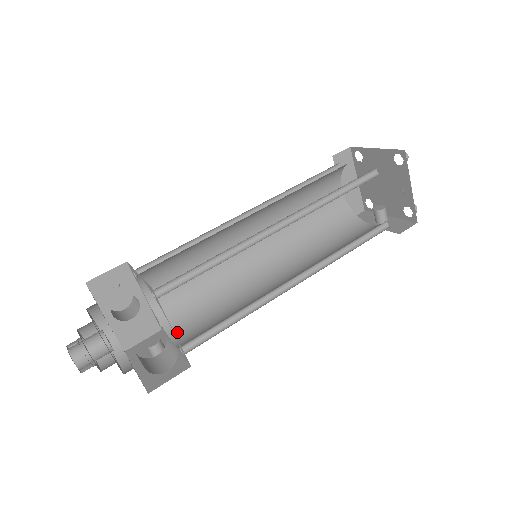
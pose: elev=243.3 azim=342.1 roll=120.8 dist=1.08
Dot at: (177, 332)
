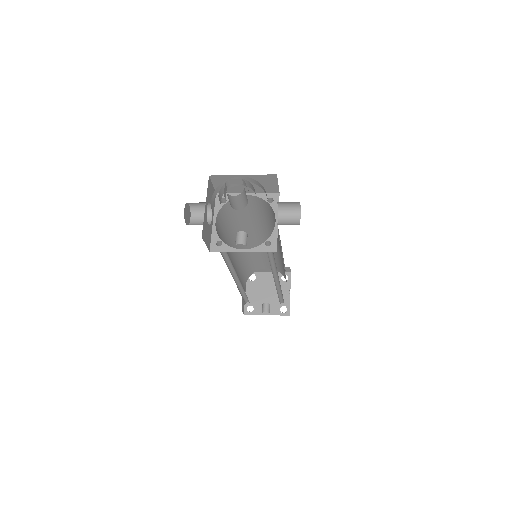
Dot at: occluded
